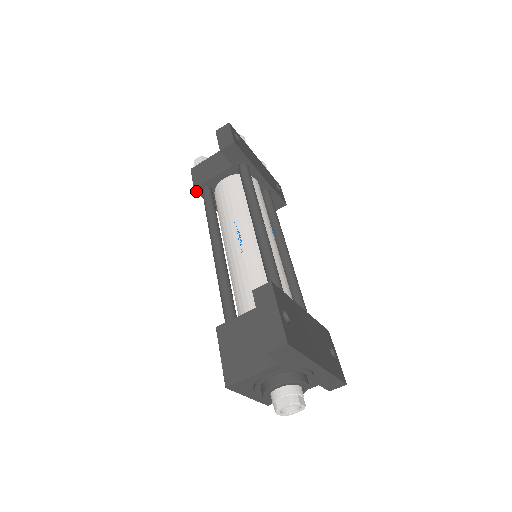
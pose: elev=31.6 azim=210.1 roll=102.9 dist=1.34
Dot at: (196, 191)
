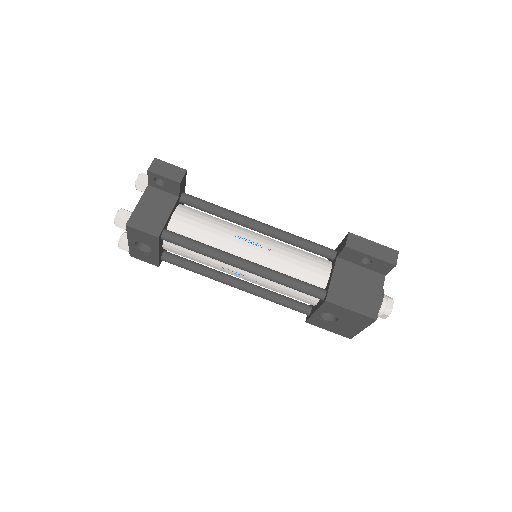
Dot at: (158, 239)
